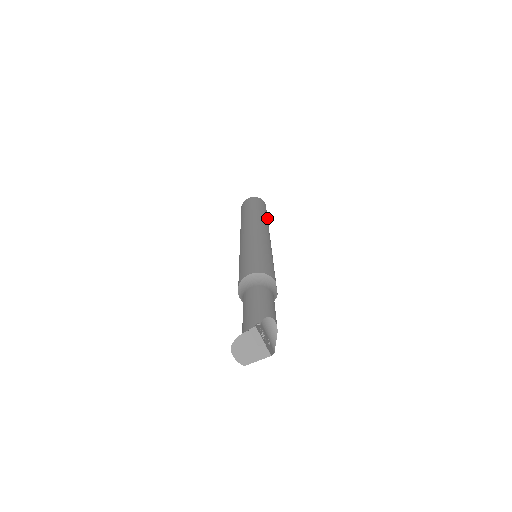
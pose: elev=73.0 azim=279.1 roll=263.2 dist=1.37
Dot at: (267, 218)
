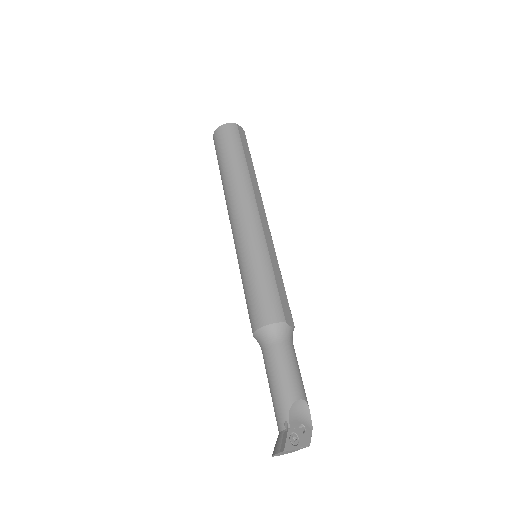
Dot at: (248, 160)
